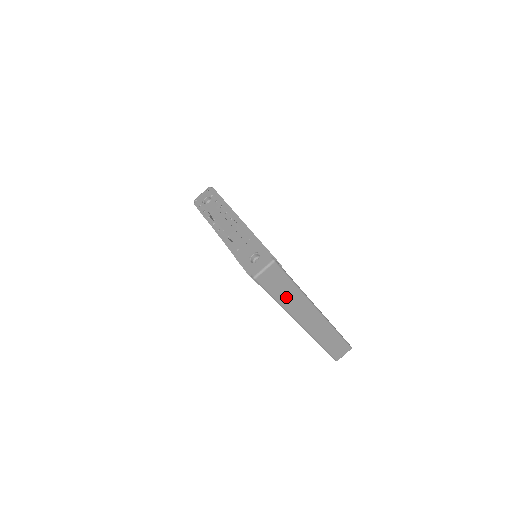
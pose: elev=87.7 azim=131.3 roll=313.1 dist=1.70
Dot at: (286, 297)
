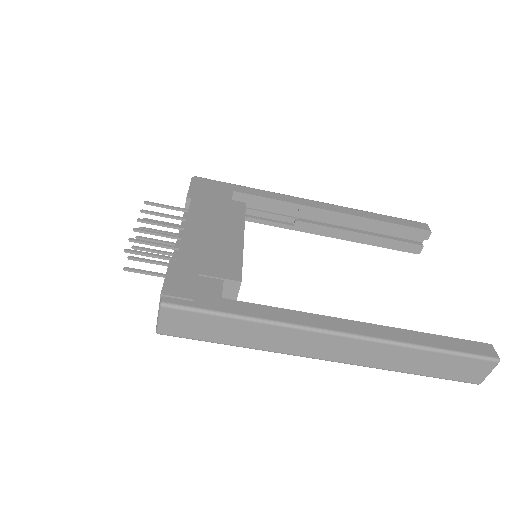
Dot at: (242, 336)
